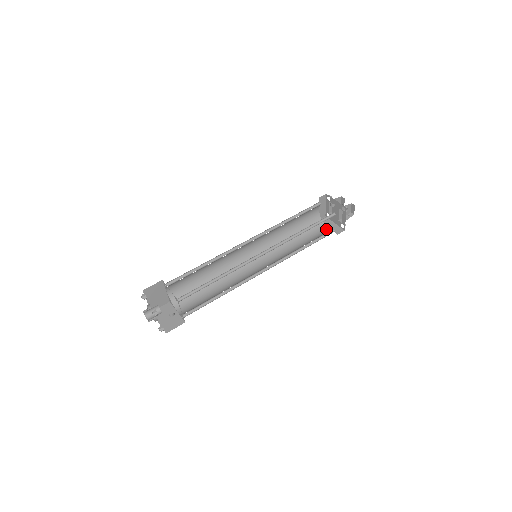
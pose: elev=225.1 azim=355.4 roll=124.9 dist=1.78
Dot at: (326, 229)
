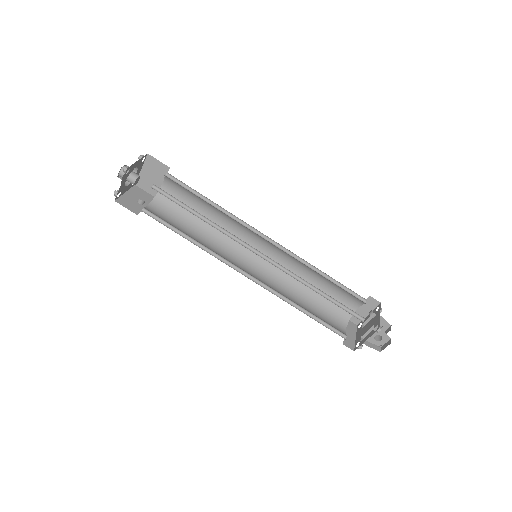
Dot at: (341, 329)
